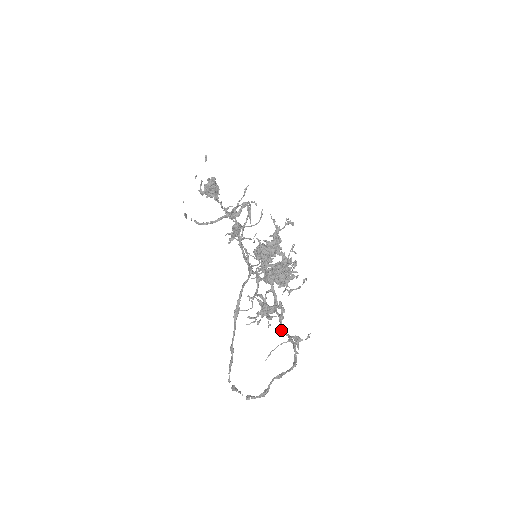
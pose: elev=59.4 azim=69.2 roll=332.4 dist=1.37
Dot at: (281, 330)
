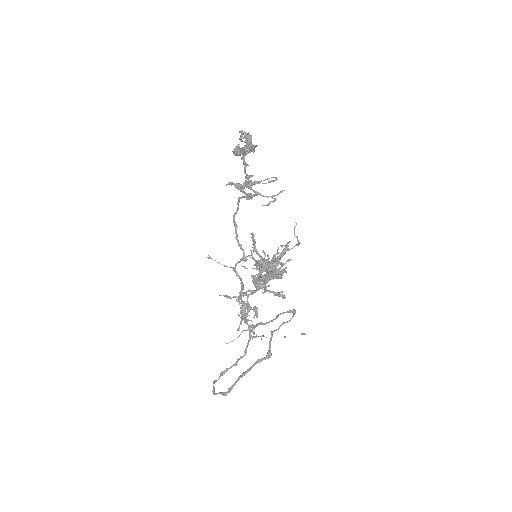
Dot at: occluded
